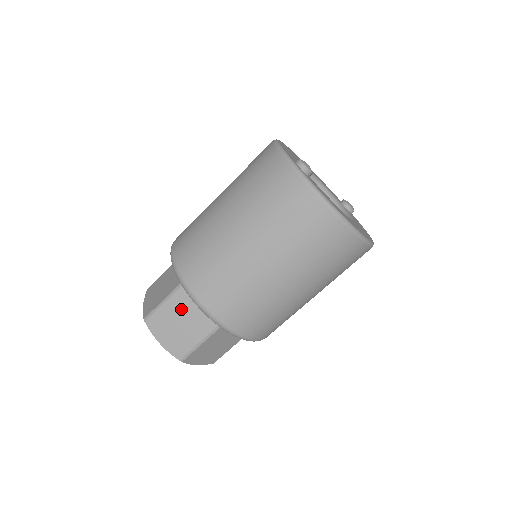
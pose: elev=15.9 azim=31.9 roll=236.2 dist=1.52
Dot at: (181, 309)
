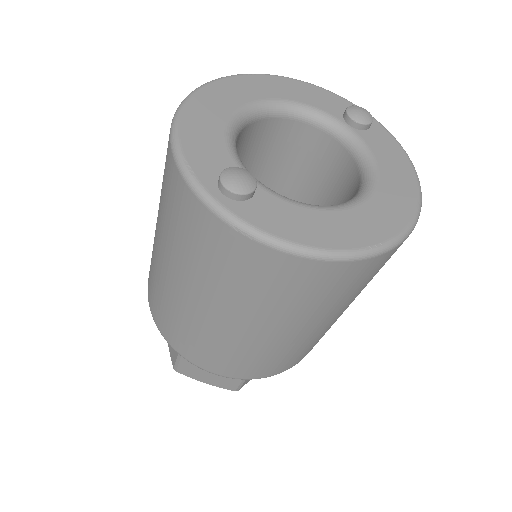
Dot at: occluded
